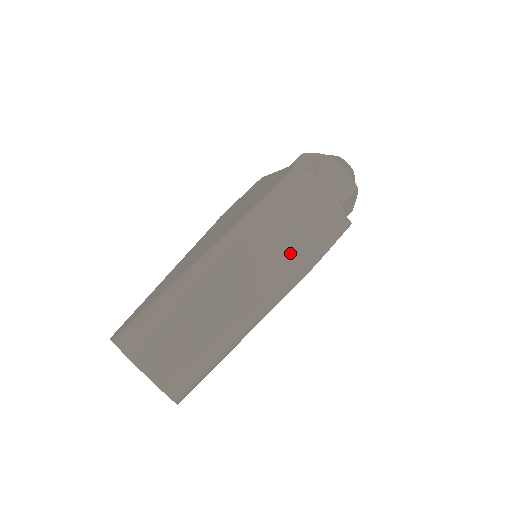
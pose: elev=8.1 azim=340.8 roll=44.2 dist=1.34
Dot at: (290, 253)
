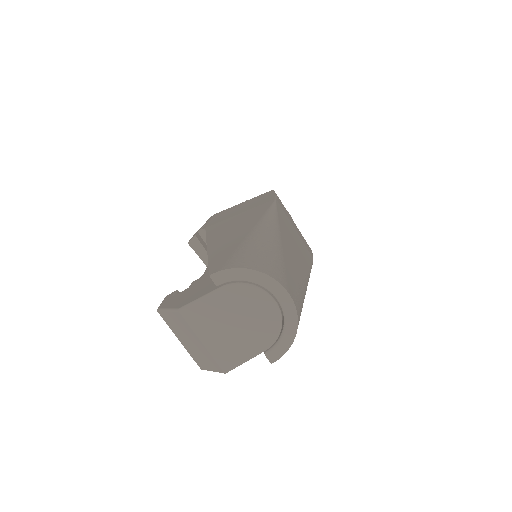
Dot at: (302, 241)
